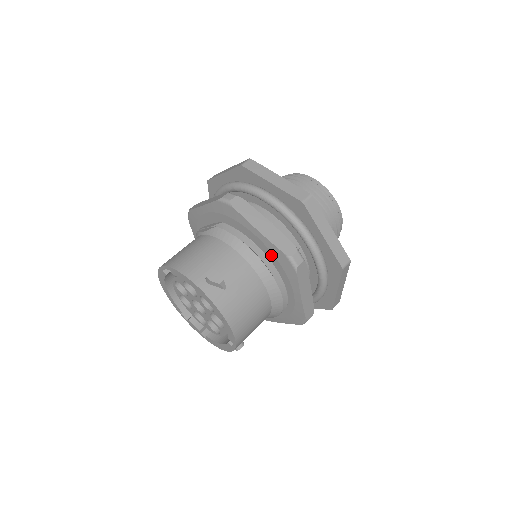
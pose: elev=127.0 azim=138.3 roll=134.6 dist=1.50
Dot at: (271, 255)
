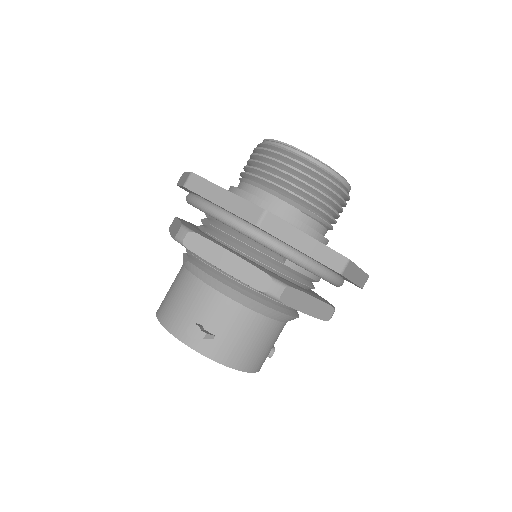
Dot at: occluded
